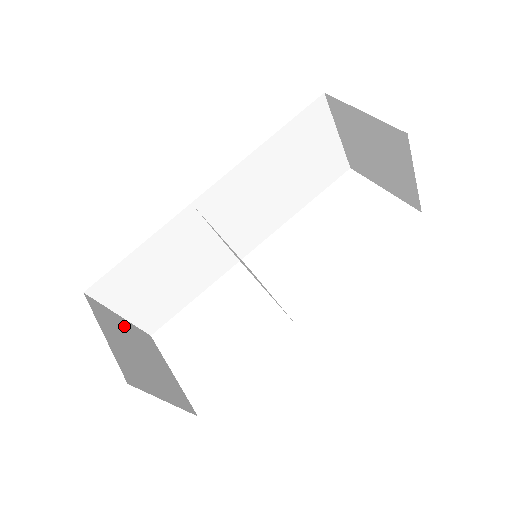
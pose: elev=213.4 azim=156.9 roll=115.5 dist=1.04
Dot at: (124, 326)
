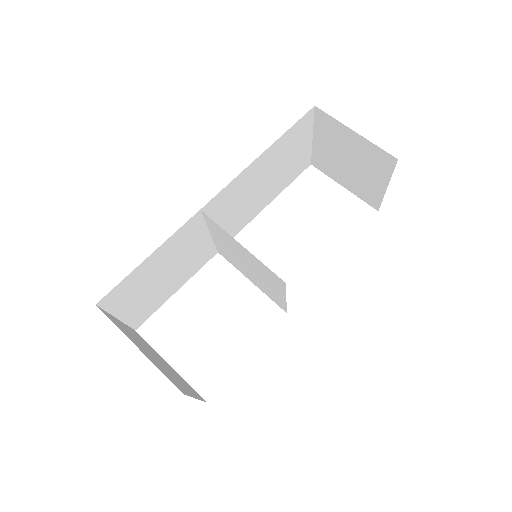
Dot at: (128, 330)
